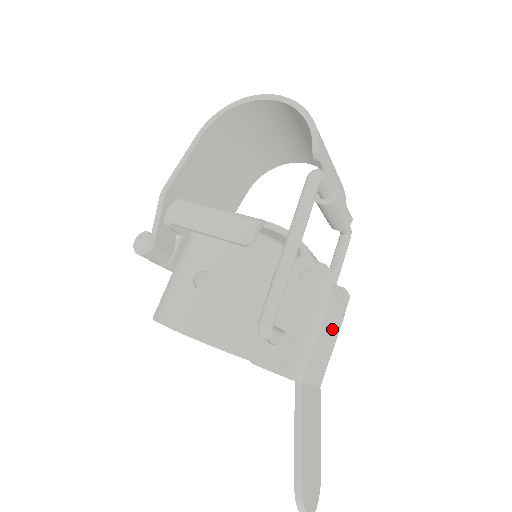
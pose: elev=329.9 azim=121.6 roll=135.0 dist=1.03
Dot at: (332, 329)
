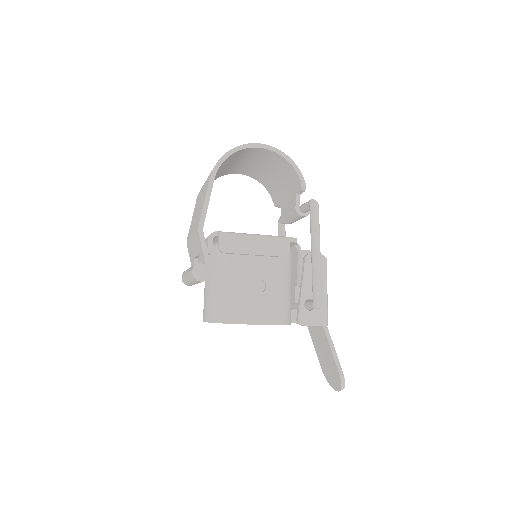
Dot at: occluded
